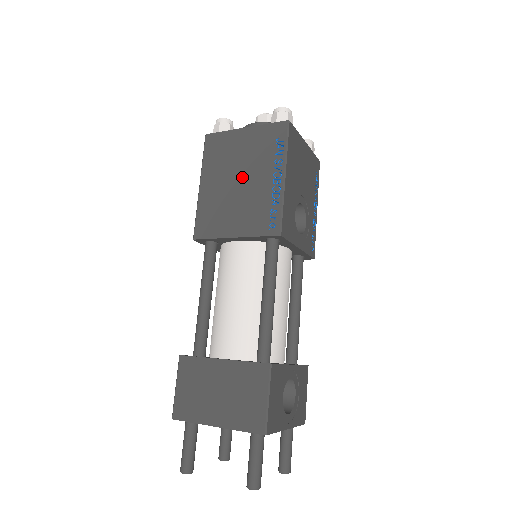
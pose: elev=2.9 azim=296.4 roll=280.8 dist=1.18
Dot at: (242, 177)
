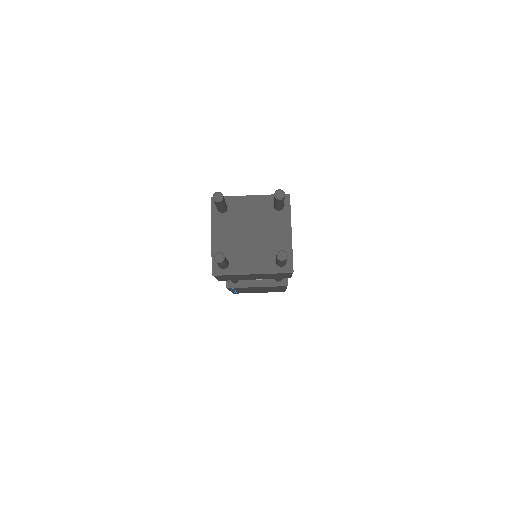
Dot at: occluded
